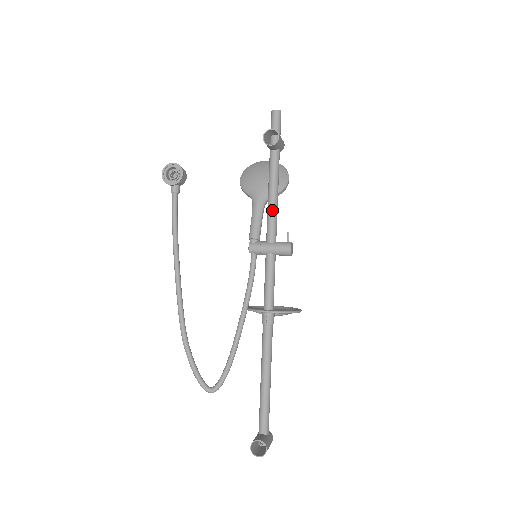
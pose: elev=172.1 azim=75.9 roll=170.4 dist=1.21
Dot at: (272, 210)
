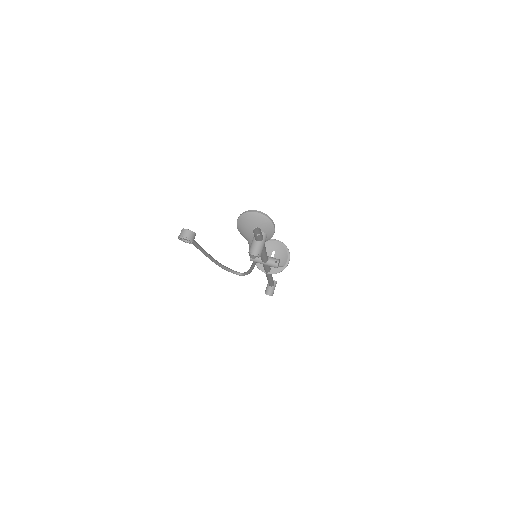
Dot at: (263, 257)
